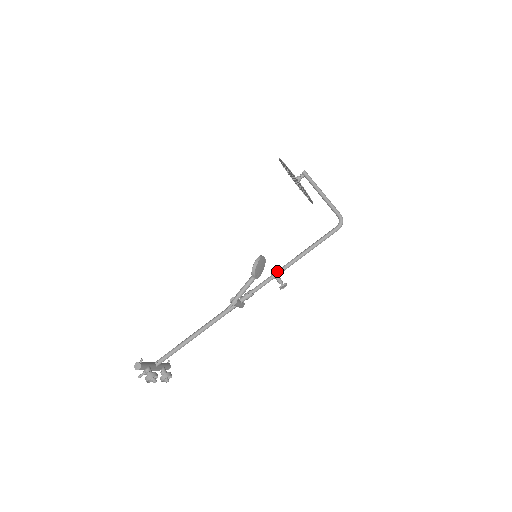
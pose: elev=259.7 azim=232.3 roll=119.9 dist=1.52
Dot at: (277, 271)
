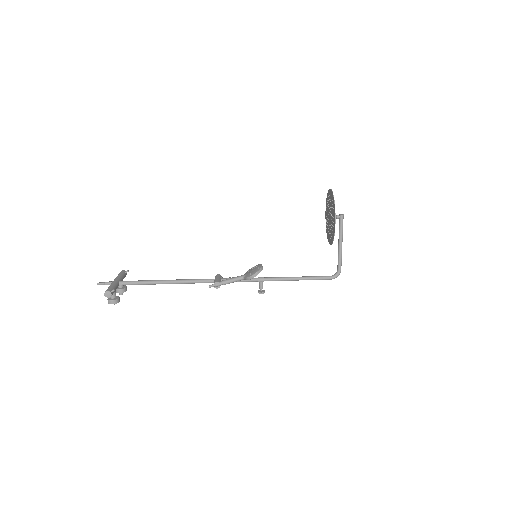
Dot at: (265, 279)
